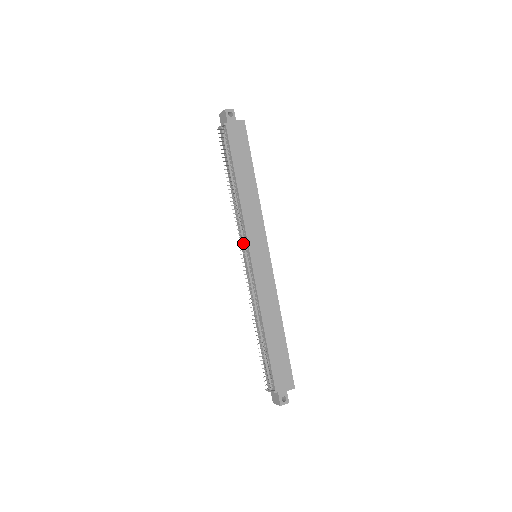
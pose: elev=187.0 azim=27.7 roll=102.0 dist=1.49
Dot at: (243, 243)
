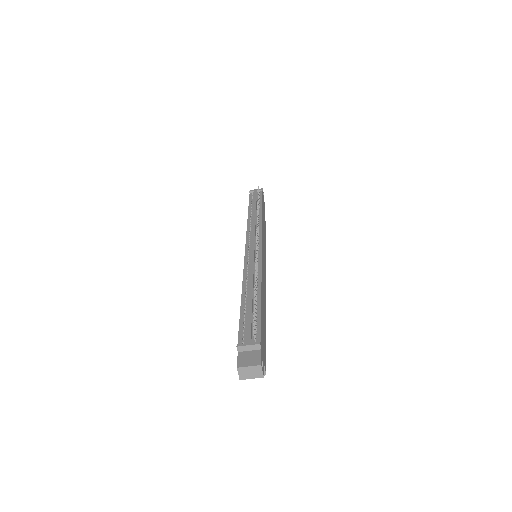
Dot at: (255, 237)
